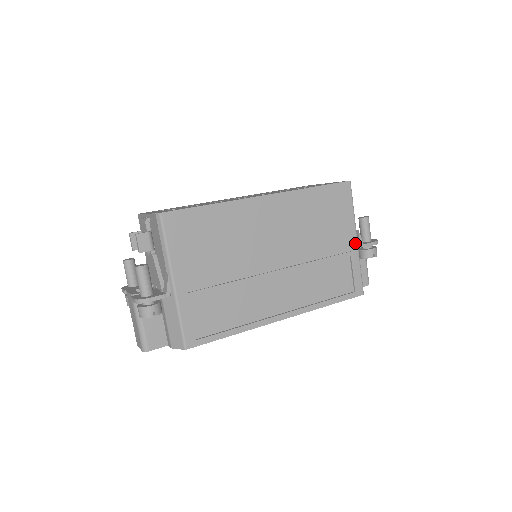
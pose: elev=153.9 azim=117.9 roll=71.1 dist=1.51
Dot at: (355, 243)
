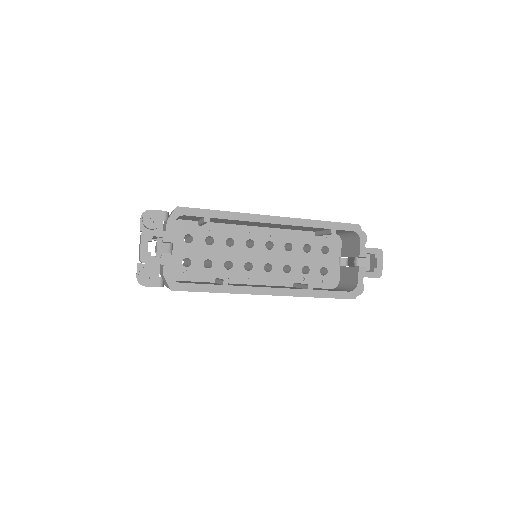
Dot at: occluded
